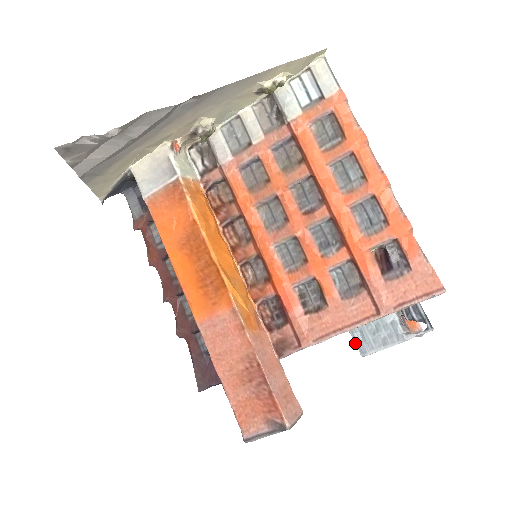
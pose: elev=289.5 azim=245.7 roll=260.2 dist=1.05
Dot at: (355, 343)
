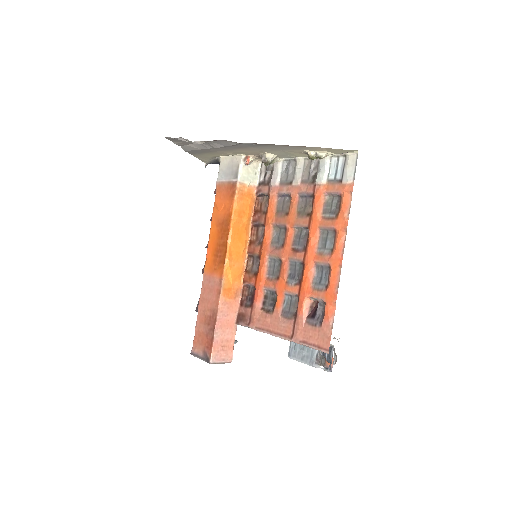
Dot at: (289, 346)
